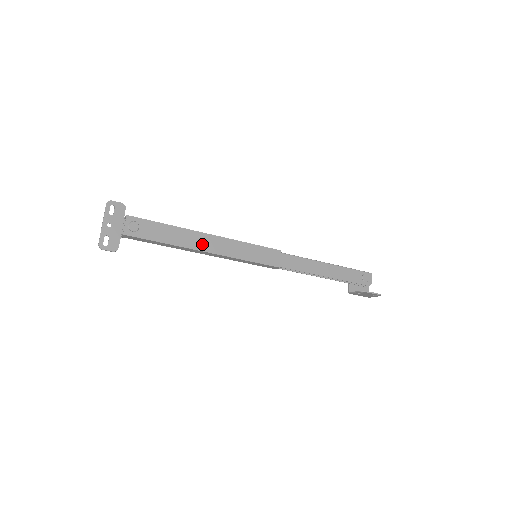
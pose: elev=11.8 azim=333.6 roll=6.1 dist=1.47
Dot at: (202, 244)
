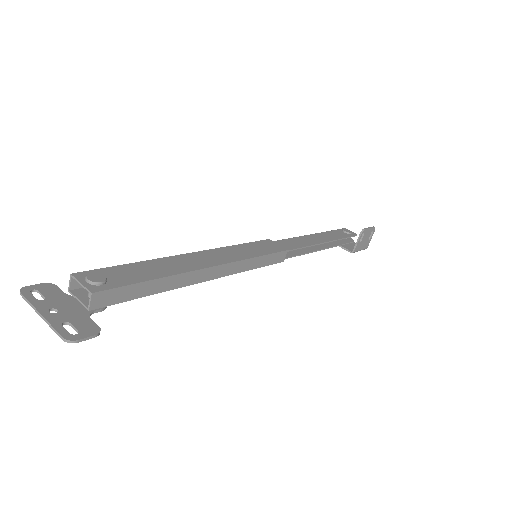
Dot at: (197, 263)
